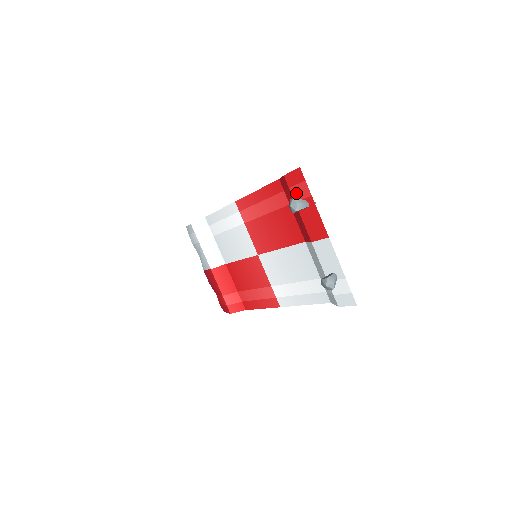
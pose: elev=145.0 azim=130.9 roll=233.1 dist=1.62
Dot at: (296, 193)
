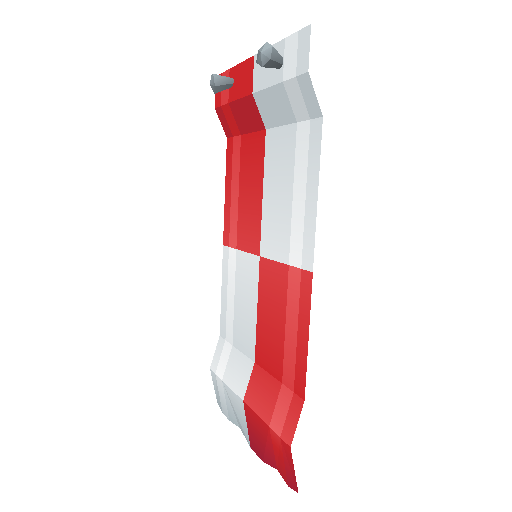
Dot at: (224, 96)
